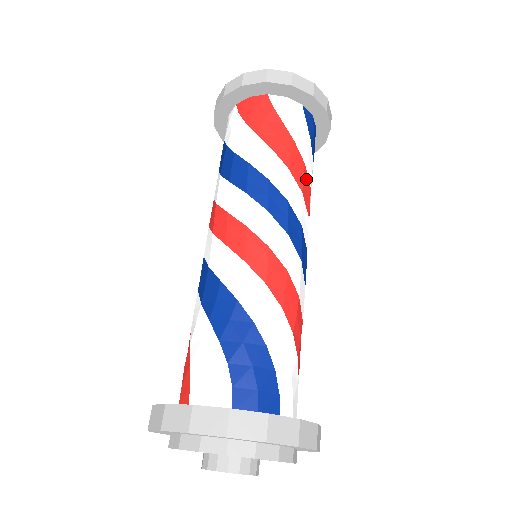
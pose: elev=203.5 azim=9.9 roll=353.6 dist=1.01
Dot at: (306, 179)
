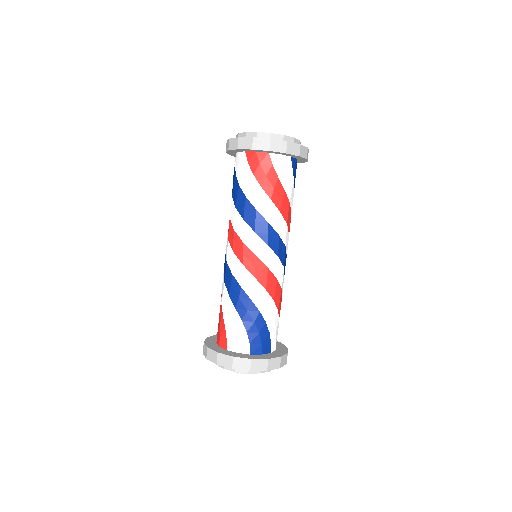
Dot at: (289, 212)
